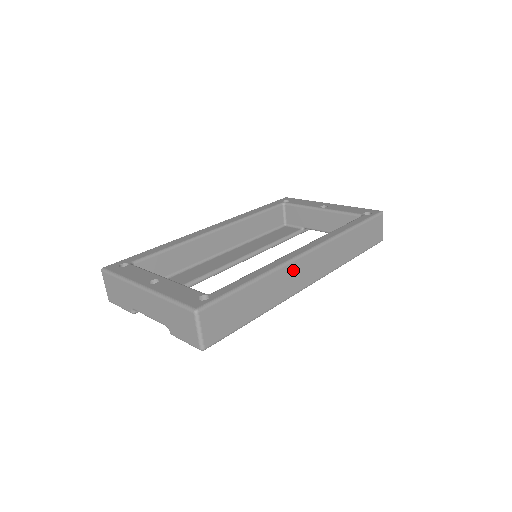
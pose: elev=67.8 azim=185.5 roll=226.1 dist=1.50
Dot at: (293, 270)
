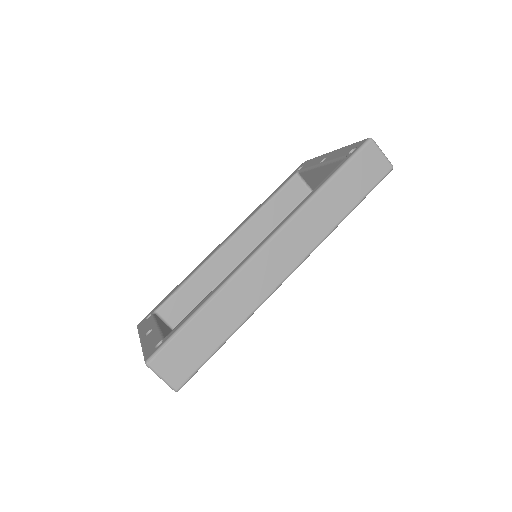
Dot at: (252, 273)
